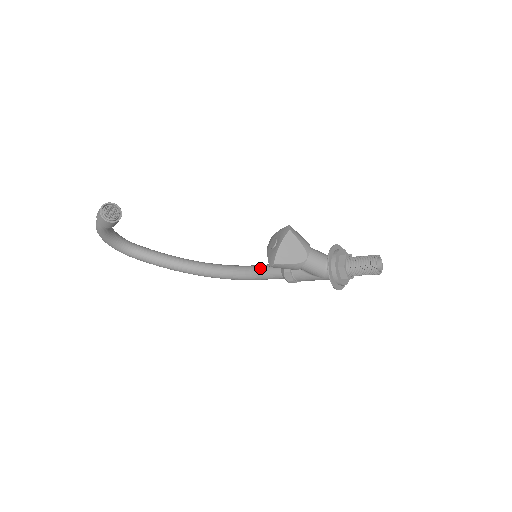
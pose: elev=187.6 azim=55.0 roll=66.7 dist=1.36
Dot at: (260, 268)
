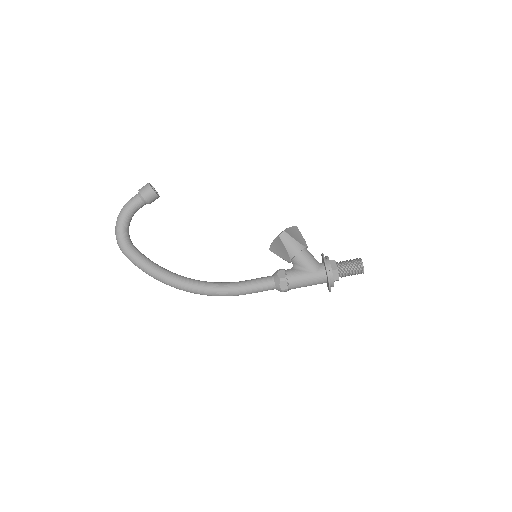
Dot at: occluded
